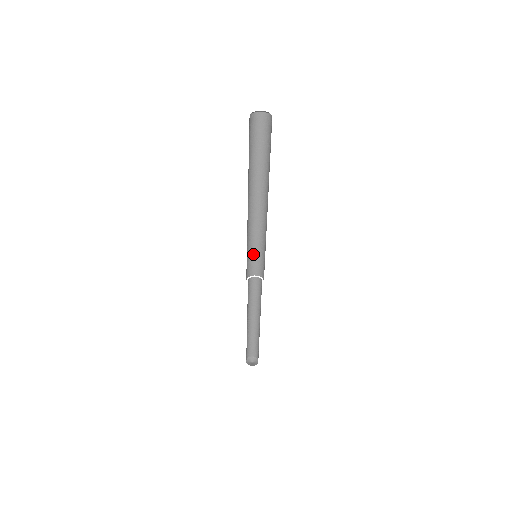
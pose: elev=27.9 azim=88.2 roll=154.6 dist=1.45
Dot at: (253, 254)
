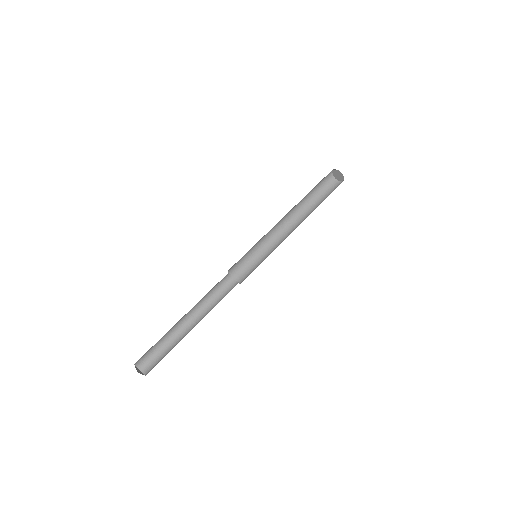
Dot at: (247, 257)
